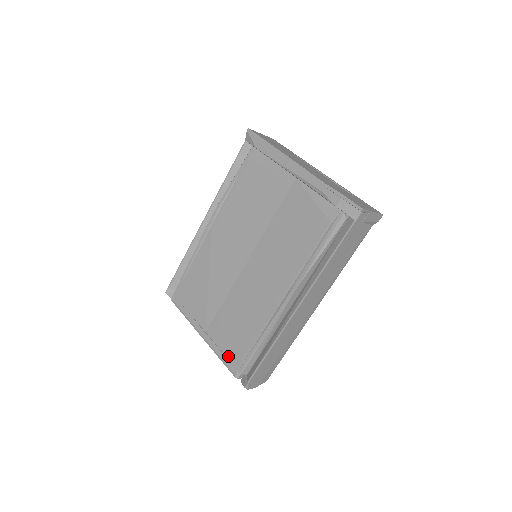
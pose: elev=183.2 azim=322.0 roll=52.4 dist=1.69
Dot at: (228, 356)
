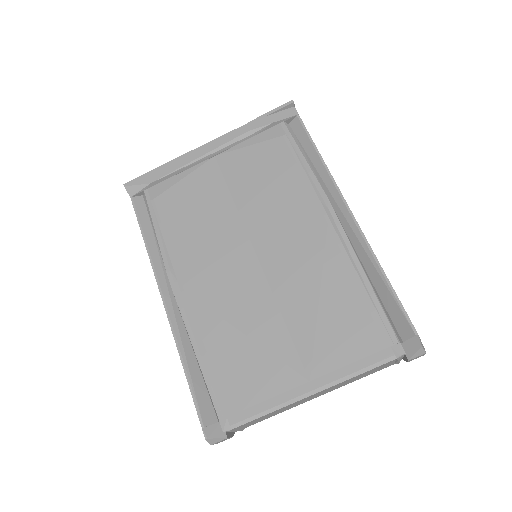
Dot at: (364, 353)
